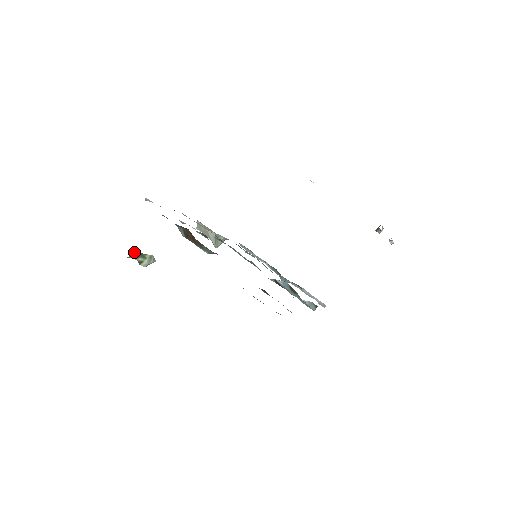
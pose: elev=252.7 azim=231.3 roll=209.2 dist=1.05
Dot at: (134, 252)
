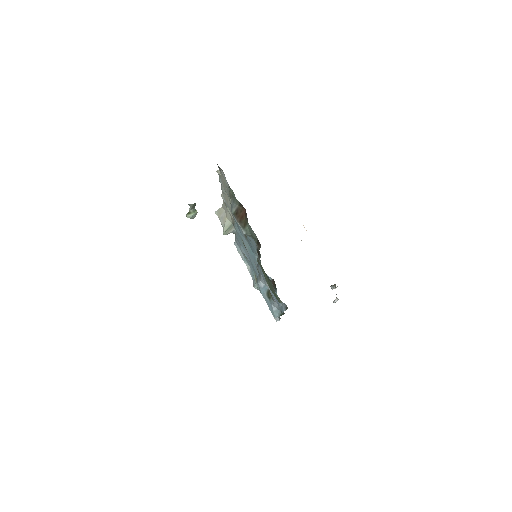
Dot at: (195, 203)
